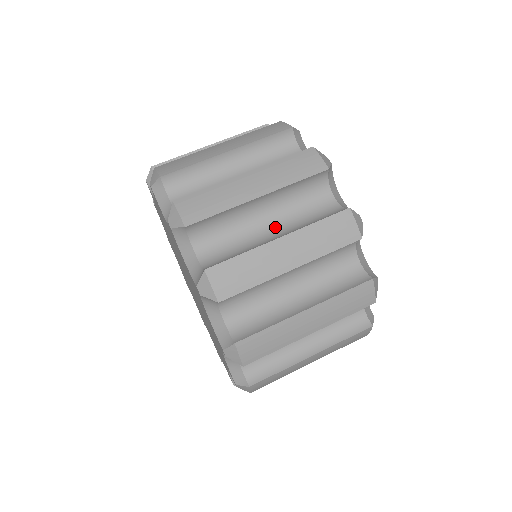
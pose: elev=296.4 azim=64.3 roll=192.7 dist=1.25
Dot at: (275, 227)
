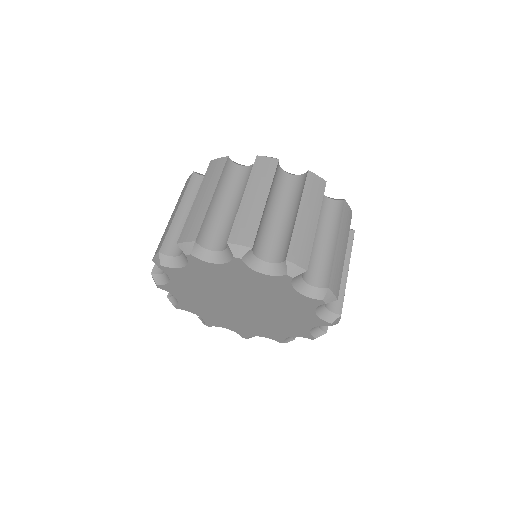
Dot at: (320, 235)
